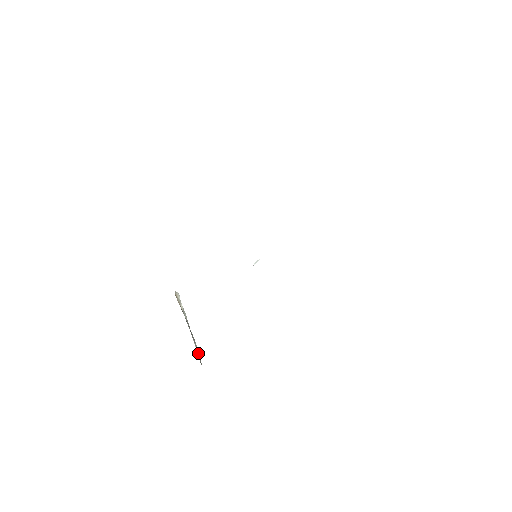
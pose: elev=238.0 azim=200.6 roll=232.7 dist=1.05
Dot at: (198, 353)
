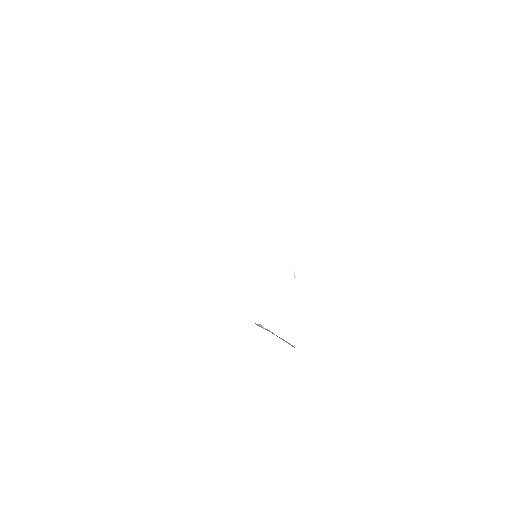
Dot at: (290, 344)
